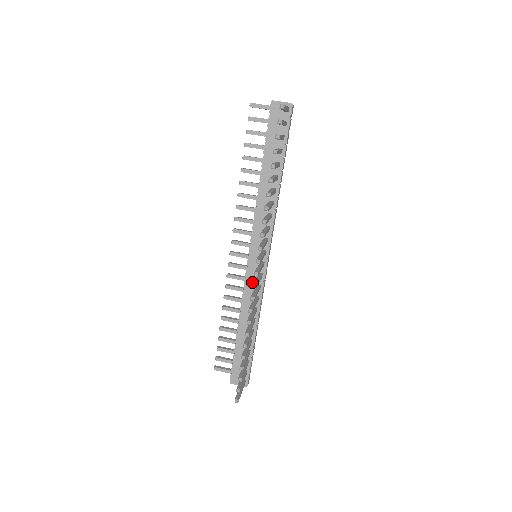
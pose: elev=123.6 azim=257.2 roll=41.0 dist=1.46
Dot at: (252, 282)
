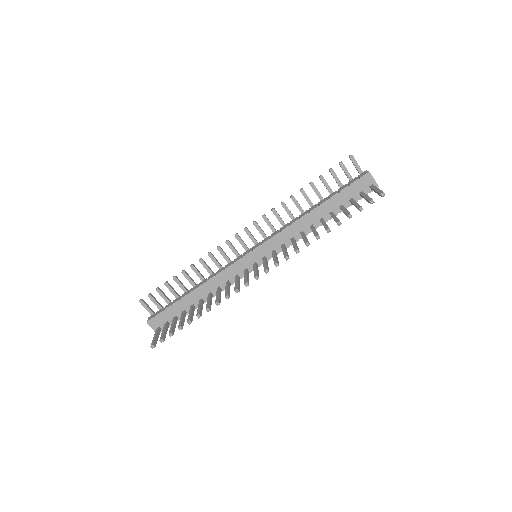
Dot at: (235, 270)
